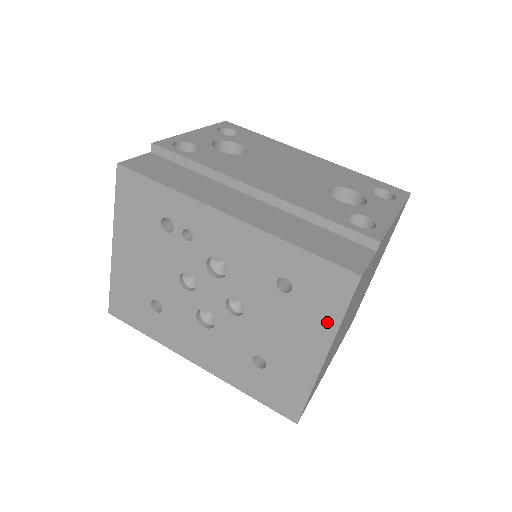
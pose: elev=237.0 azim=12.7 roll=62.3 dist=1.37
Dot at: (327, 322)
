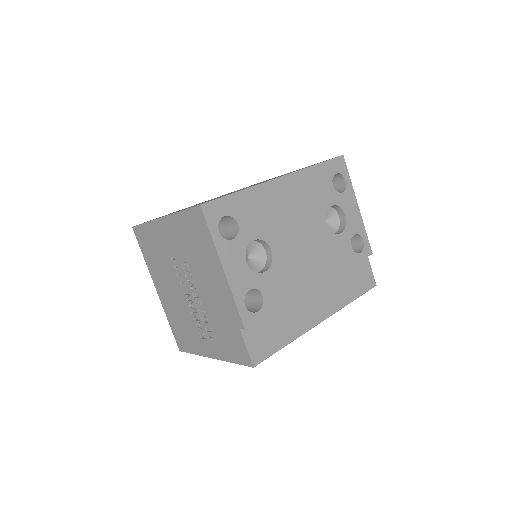
Dot at: occluded
